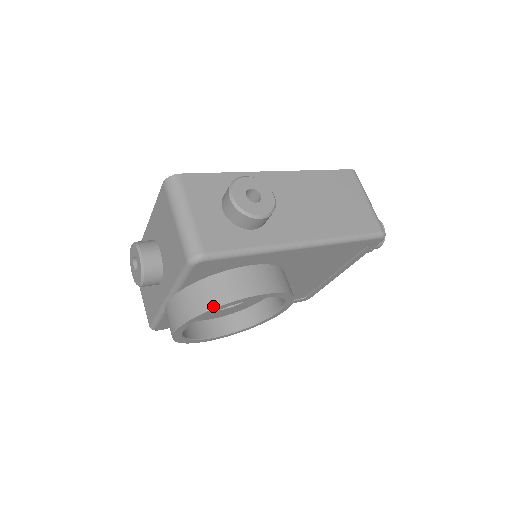
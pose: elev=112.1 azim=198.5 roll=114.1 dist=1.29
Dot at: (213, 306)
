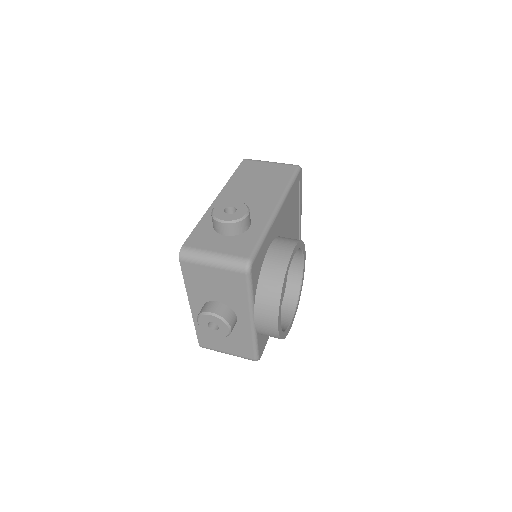
Dot at: (281, 283)
